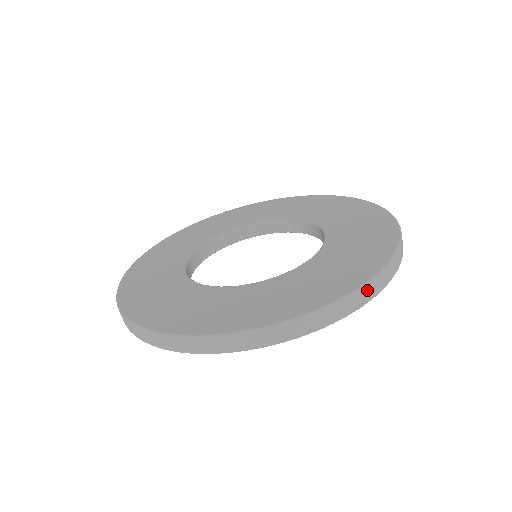
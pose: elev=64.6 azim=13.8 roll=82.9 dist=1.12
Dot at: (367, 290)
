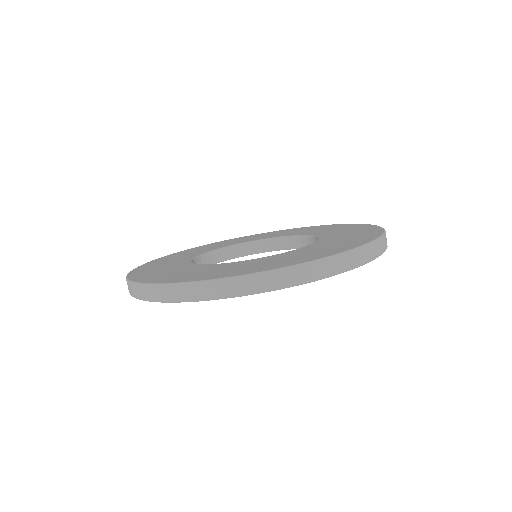
Dot at: (273, 277)
